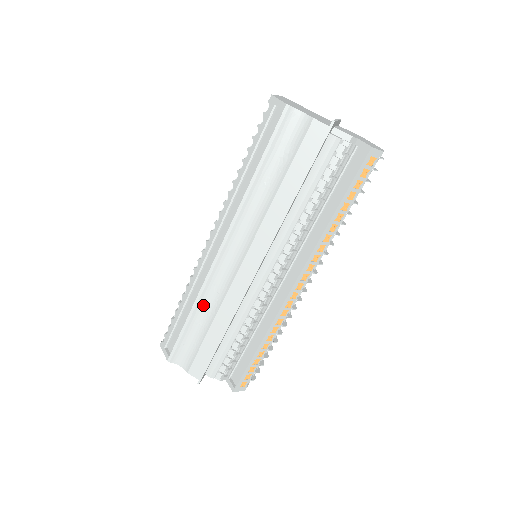
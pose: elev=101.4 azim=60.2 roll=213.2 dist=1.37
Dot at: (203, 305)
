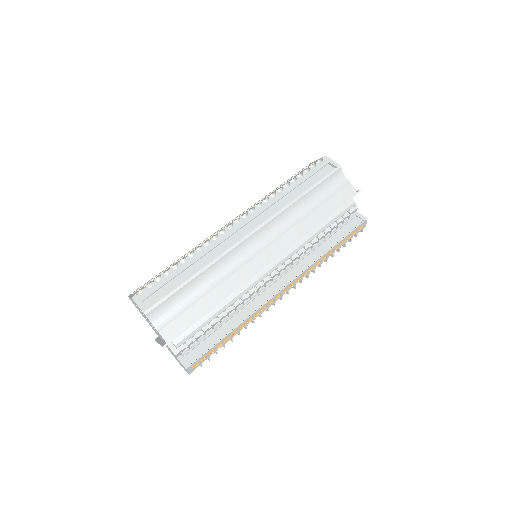
Dot at: (211, 272)
